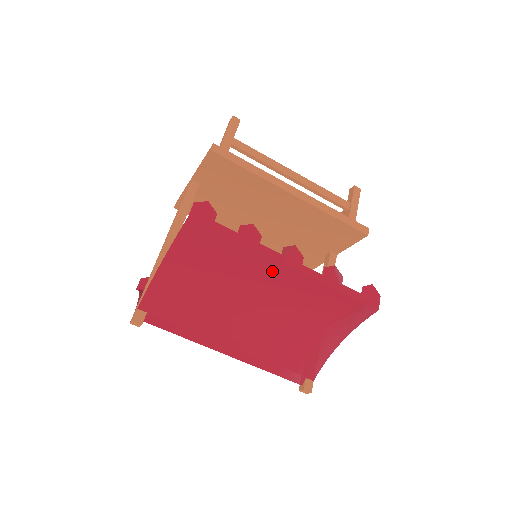
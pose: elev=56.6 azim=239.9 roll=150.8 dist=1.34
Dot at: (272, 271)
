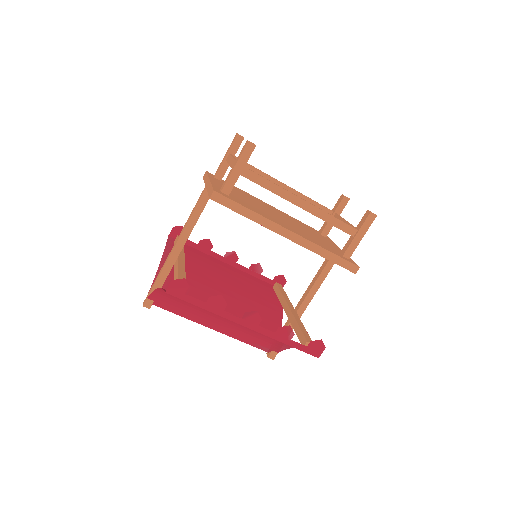
Dot at: occluded
